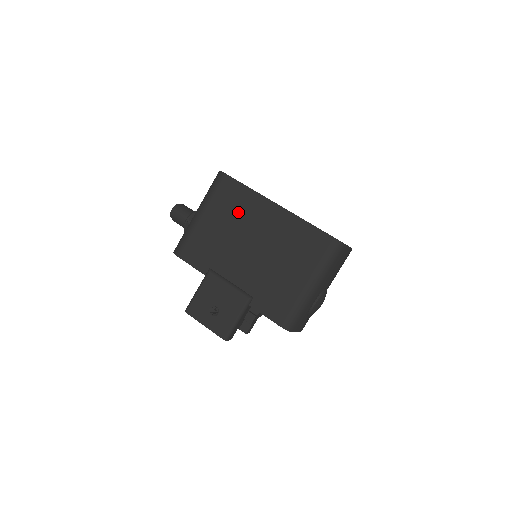
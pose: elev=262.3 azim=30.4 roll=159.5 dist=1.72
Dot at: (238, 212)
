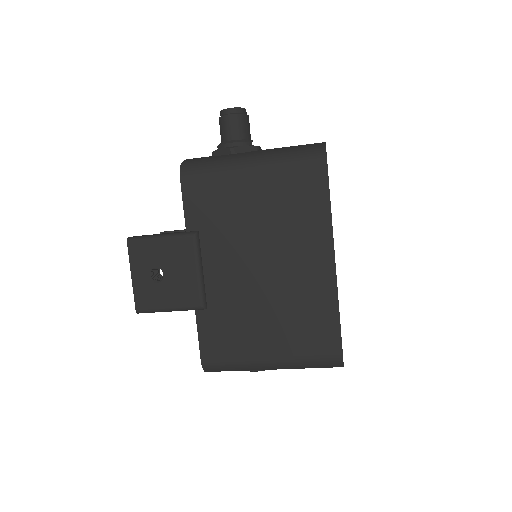
Dot at: (290, 216)
